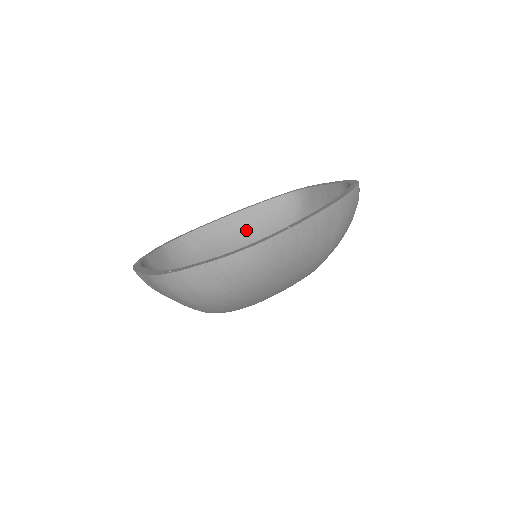
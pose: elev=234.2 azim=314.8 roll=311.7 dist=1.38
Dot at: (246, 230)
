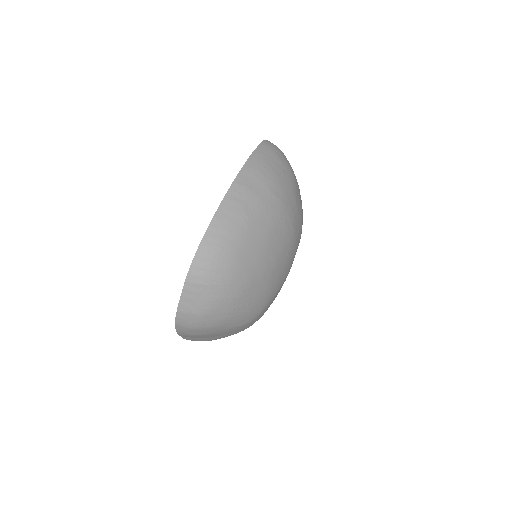
Dot at: occluded
